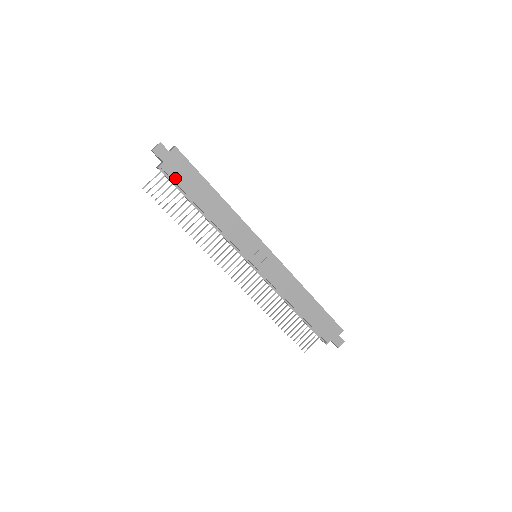
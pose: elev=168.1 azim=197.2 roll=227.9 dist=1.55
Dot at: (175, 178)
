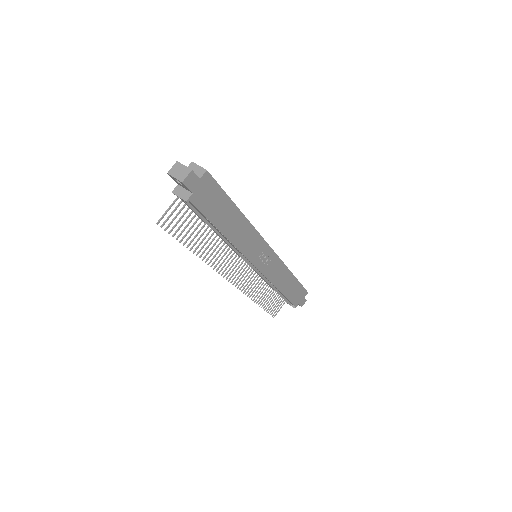
Dot at: (202, 208)
